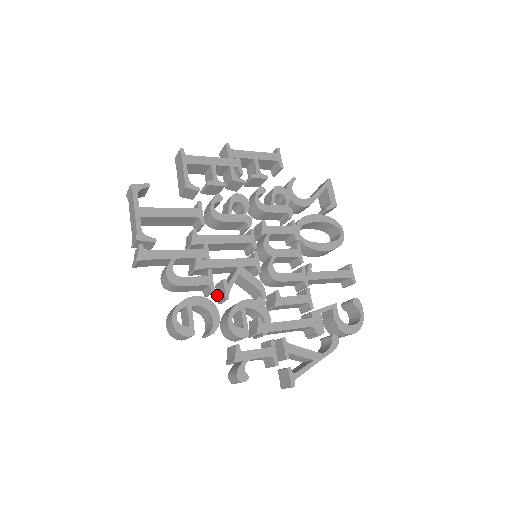
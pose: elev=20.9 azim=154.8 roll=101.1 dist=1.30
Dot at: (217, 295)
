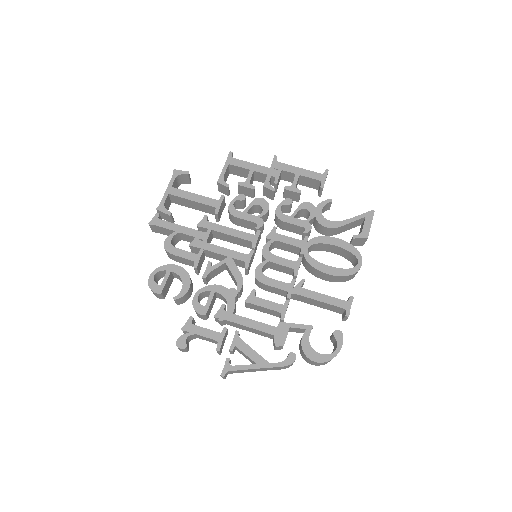
Dot at: occluded
